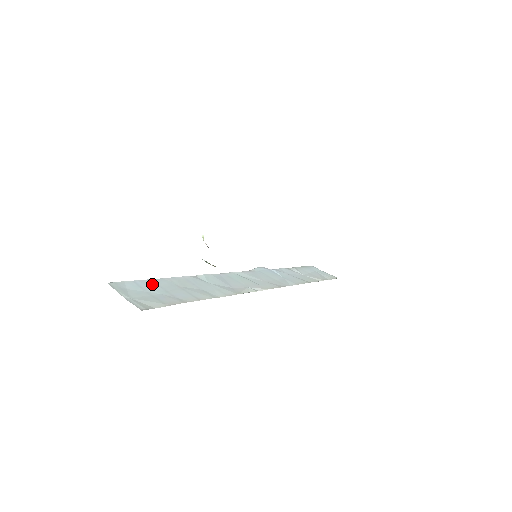
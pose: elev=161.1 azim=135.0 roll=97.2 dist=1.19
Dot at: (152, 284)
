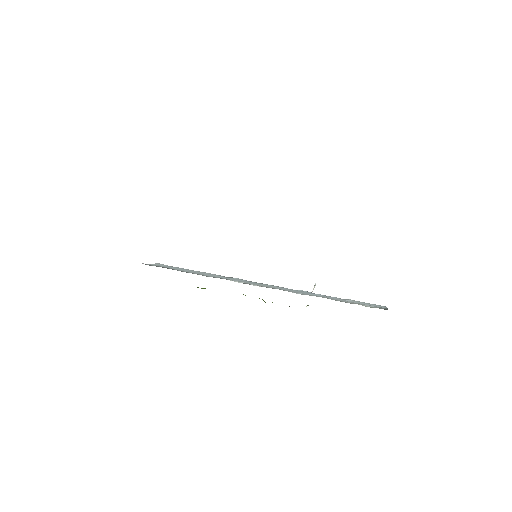
Dot at: (183, 269)
